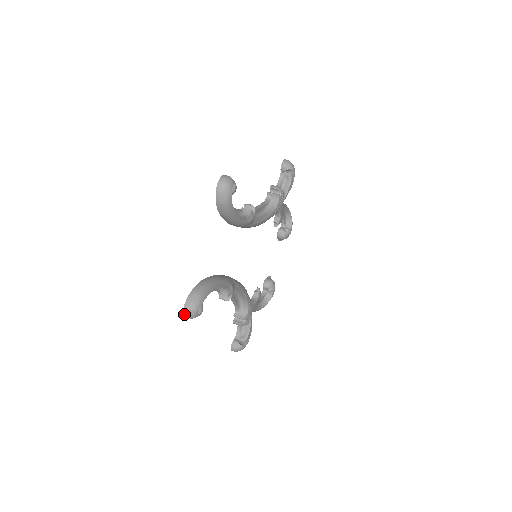
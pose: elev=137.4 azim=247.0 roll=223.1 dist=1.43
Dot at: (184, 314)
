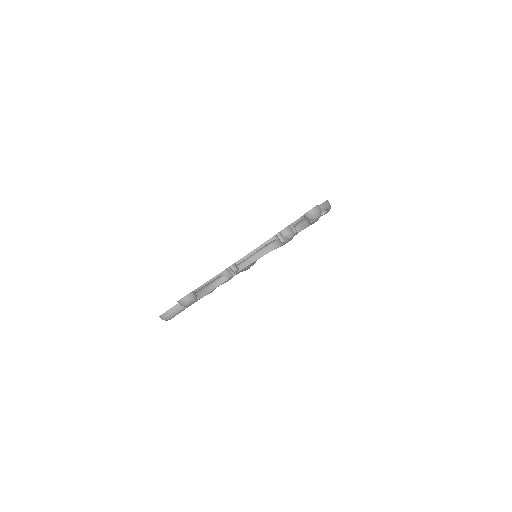
Dot at: occluded
